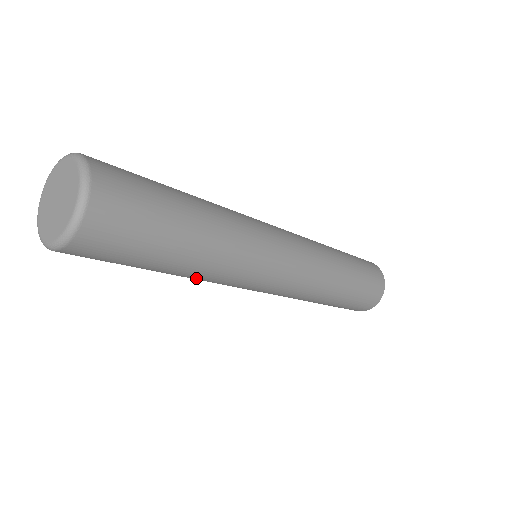
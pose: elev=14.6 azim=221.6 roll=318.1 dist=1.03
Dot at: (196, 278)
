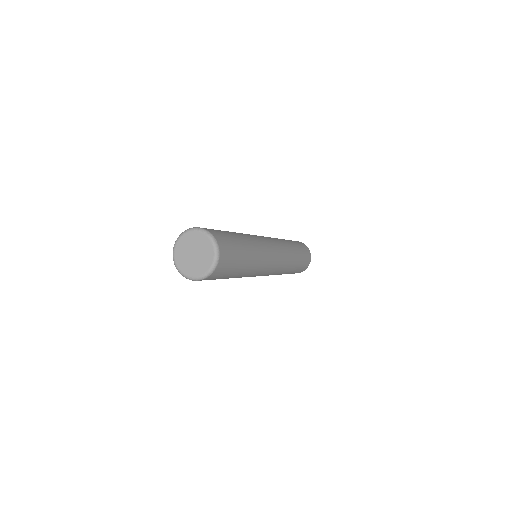
Dot at: occluded
